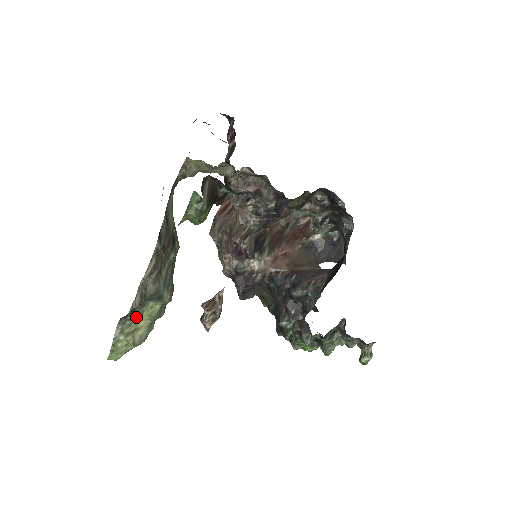
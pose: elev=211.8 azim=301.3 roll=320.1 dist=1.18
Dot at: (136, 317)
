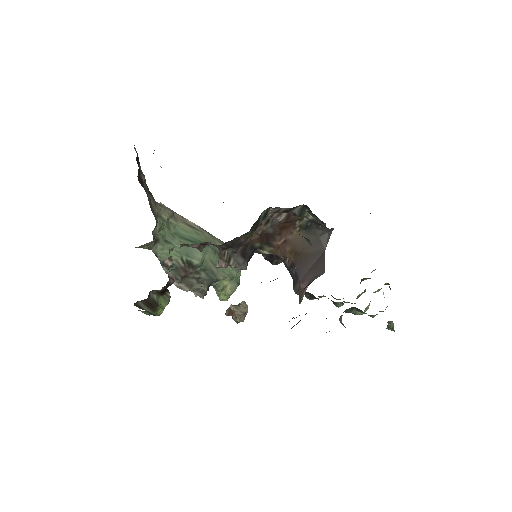
Dot at: (218, 282)
